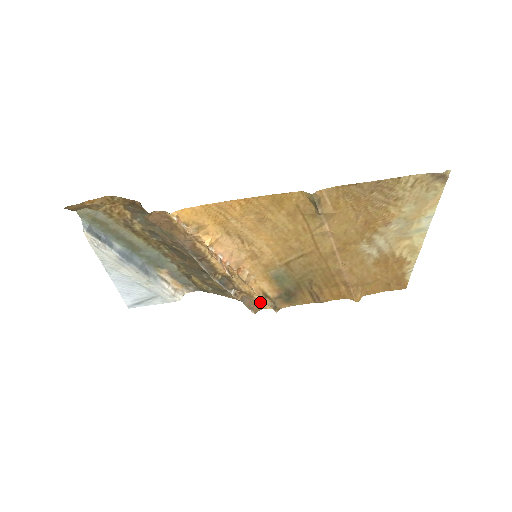
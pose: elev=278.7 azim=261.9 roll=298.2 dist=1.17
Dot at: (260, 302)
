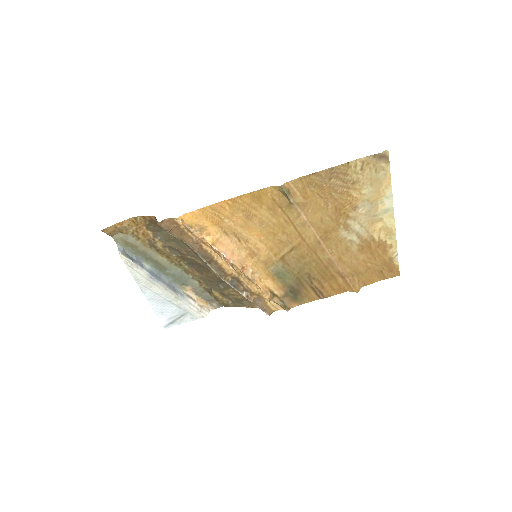
Dot at: occluded
